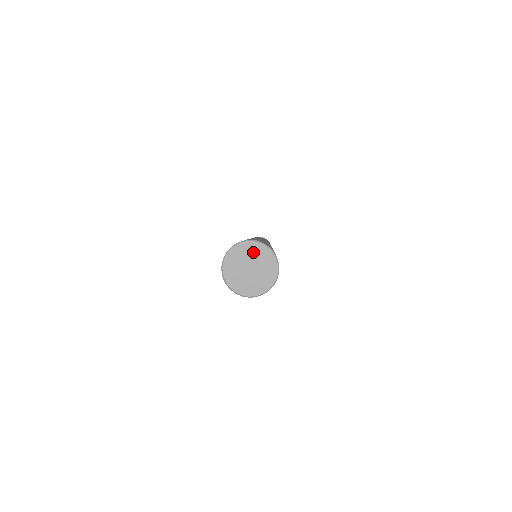
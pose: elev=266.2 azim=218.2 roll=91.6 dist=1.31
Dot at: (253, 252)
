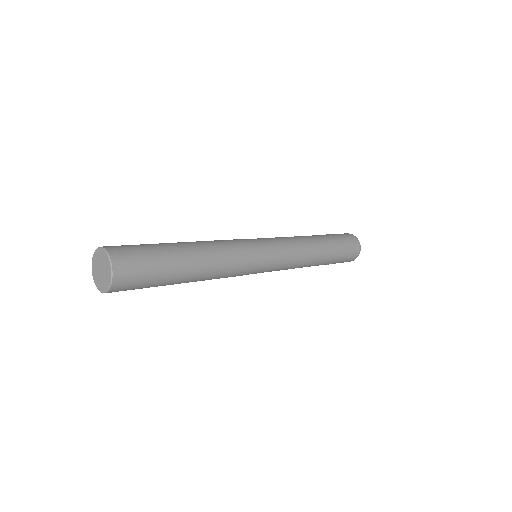
Dot at: (102, 257)
